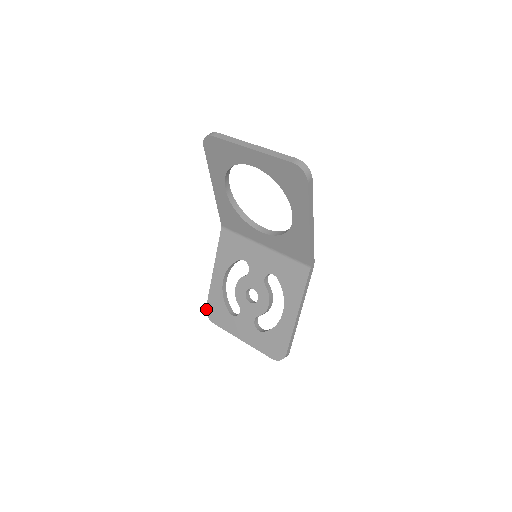
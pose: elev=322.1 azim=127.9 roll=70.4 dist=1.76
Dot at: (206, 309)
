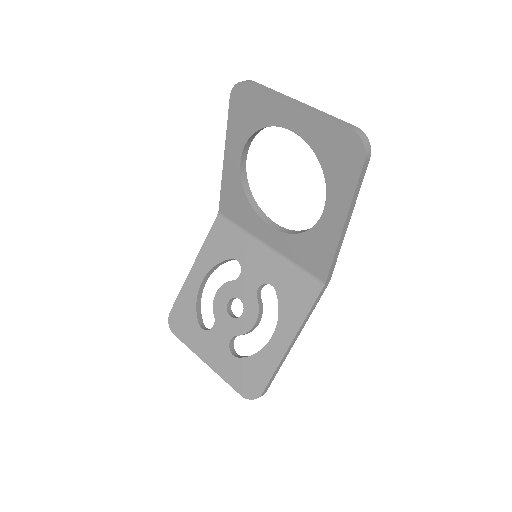
Dot at: (169, 314)
